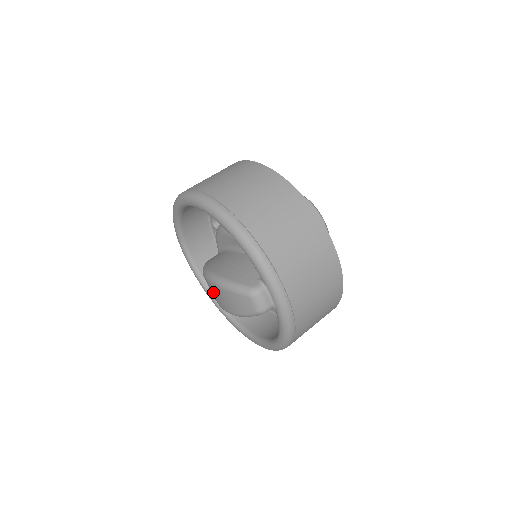
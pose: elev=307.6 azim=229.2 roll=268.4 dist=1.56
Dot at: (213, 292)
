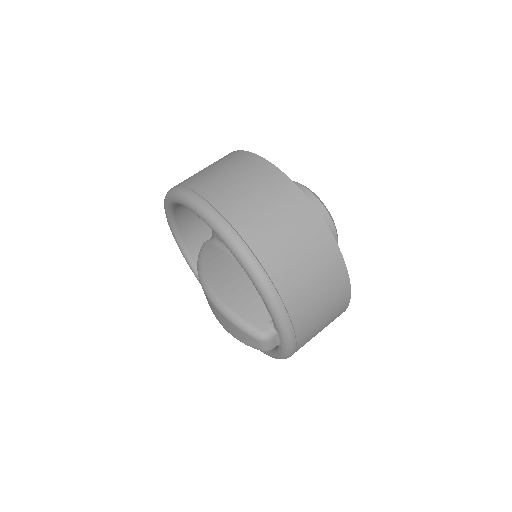
Dot at: (210, 305)
